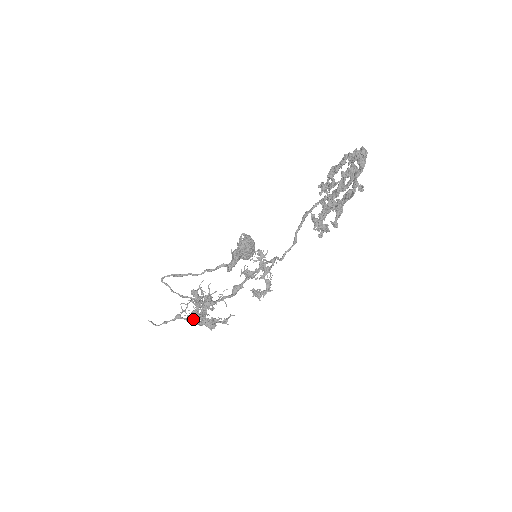
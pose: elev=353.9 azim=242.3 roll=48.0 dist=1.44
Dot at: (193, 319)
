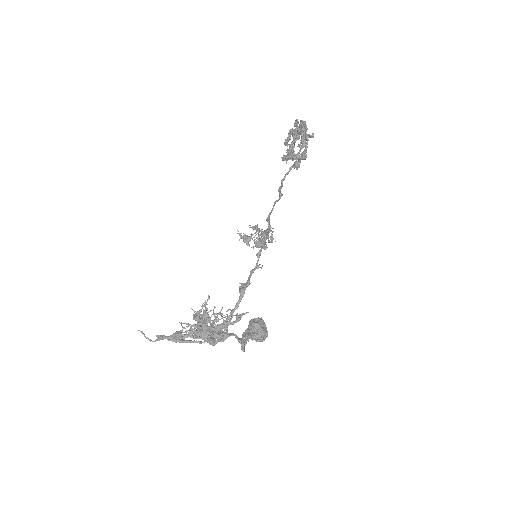
Dot at: (197, 332)
